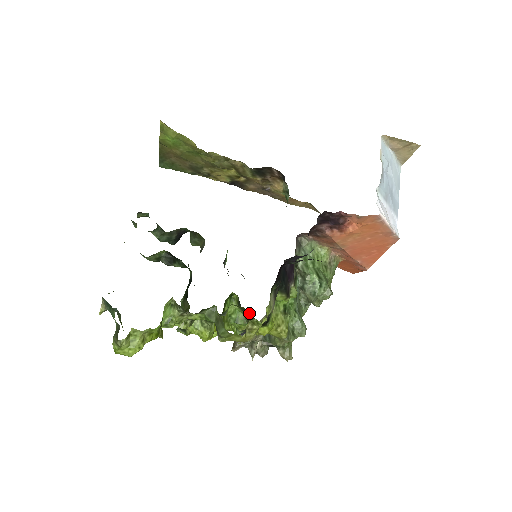
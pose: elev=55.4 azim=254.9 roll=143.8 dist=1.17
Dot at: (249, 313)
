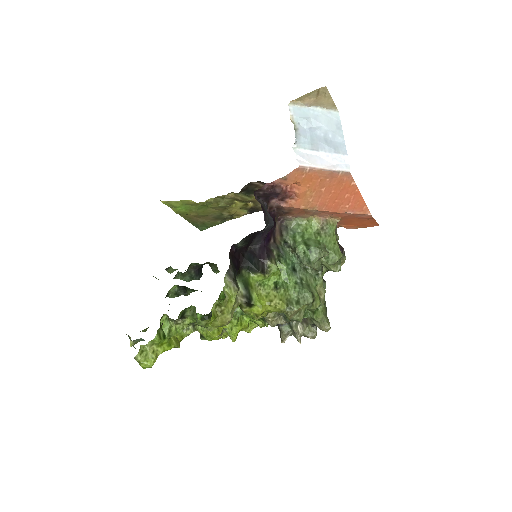
Dot at: occluded
